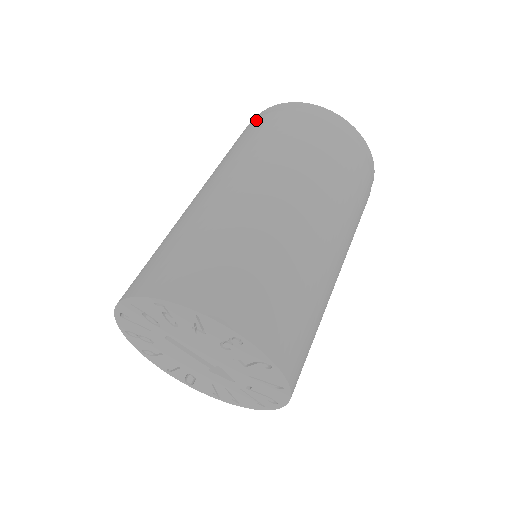
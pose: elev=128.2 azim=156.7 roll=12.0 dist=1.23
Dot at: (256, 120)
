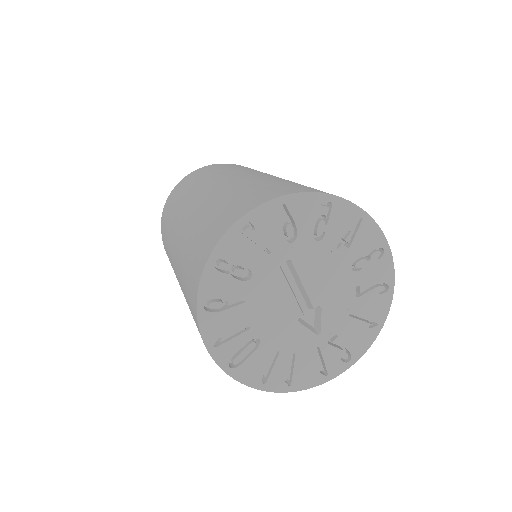
Dot at: (217, 164)
